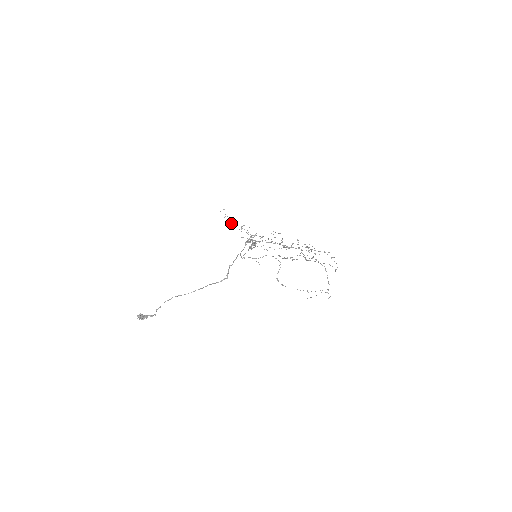
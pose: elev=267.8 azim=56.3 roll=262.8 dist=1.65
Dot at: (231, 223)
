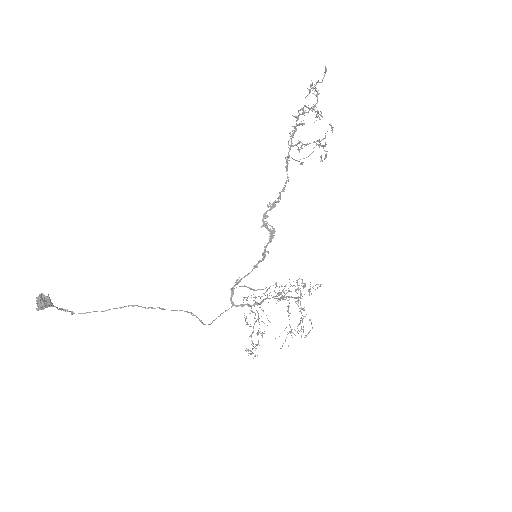
Dot at: (251, 337)
